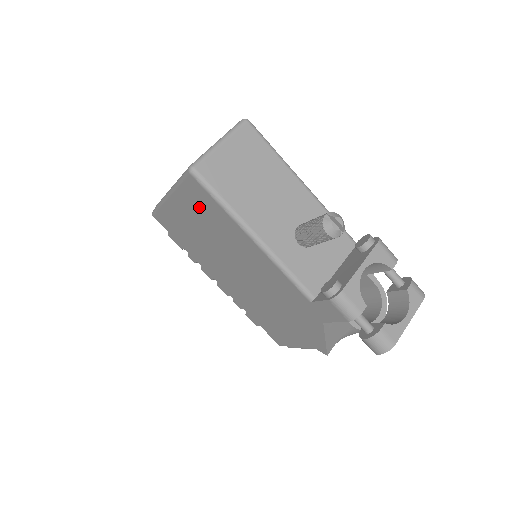
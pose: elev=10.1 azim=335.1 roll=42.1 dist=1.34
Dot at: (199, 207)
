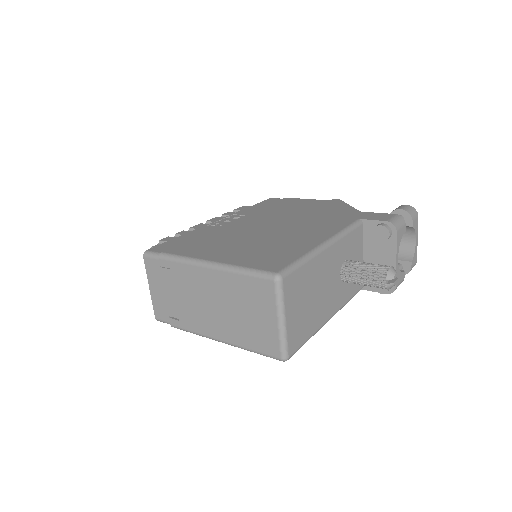
Dot at: occluded
